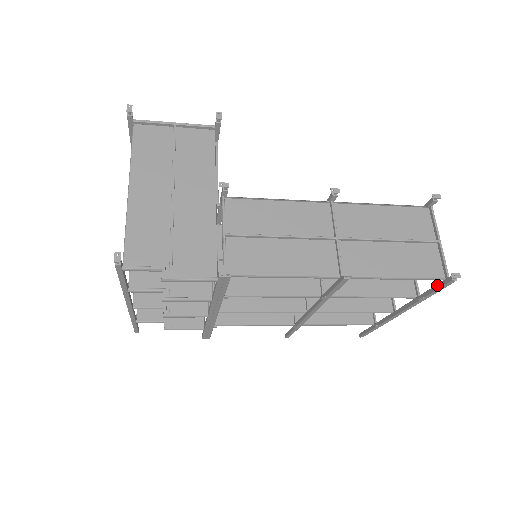
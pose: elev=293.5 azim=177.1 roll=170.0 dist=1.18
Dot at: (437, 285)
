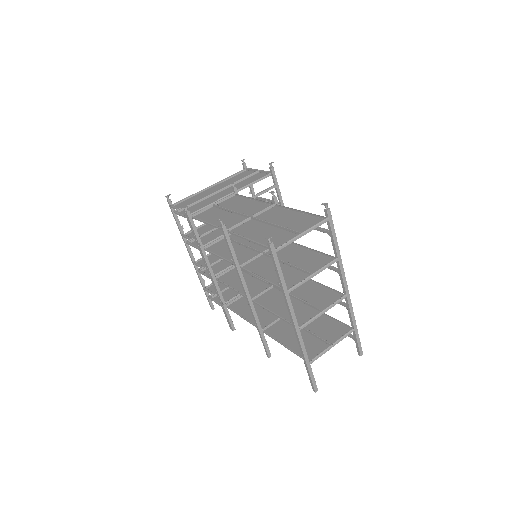
Dot at: (275, 260)
